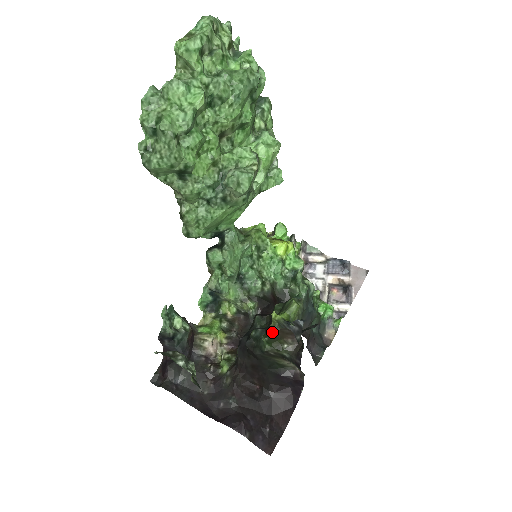
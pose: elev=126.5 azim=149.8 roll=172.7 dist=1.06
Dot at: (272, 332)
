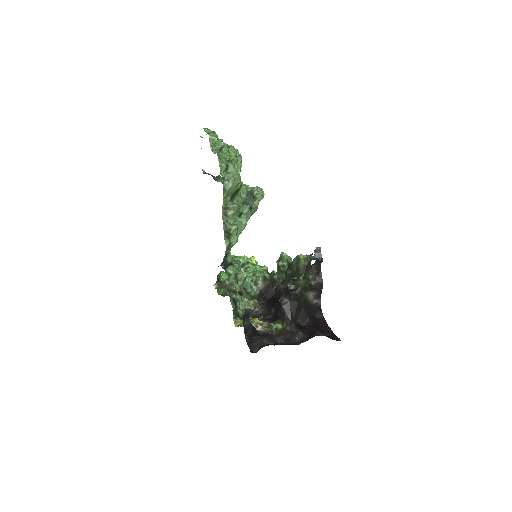
Dot at: (304, 268)
